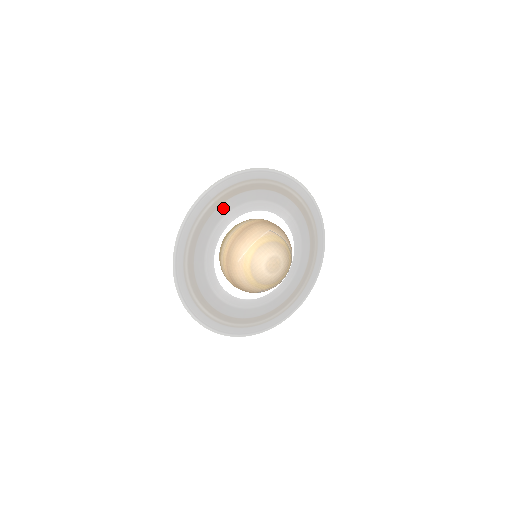
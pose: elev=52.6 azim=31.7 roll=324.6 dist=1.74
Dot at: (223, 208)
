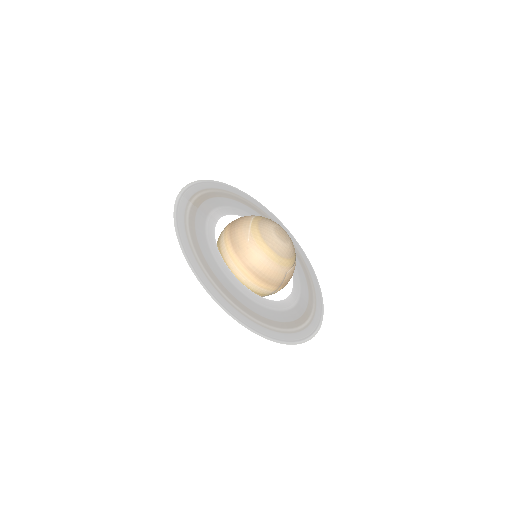
Dot at: (202, 210)
